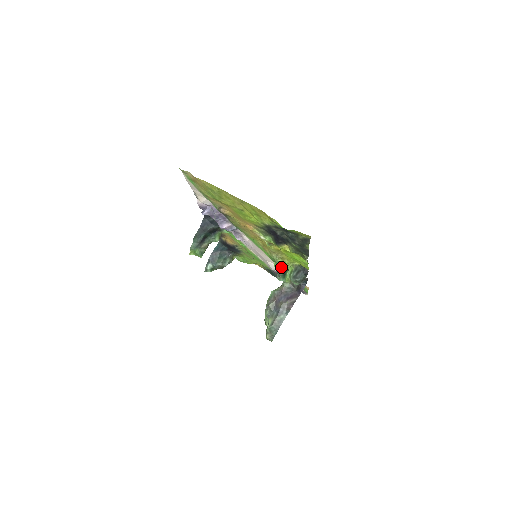
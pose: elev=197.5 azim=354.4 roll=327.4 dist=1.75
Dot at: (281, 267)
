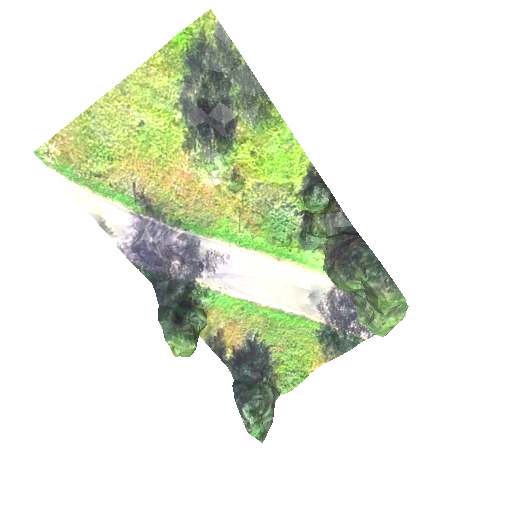
Dot at: (296, 229)
